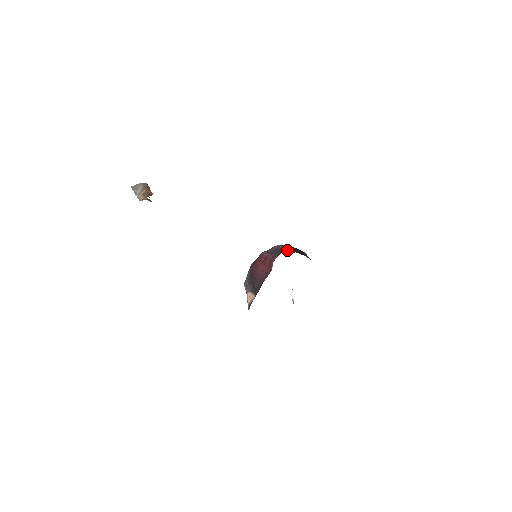
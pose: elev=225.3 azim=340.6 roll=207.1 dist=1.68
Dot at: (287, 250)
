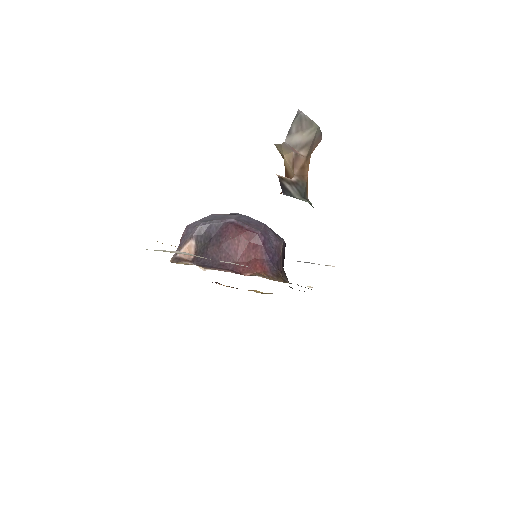
Dot at: occluded
